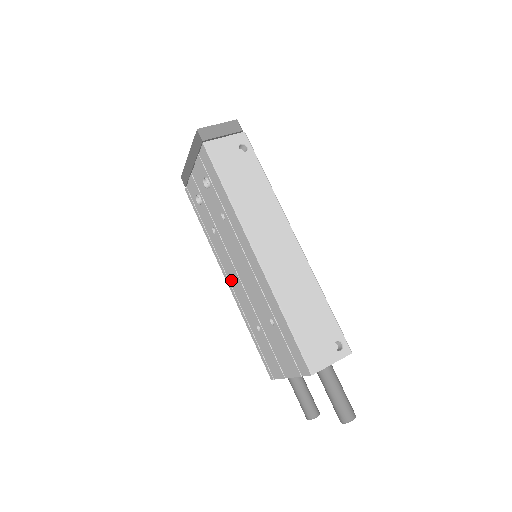
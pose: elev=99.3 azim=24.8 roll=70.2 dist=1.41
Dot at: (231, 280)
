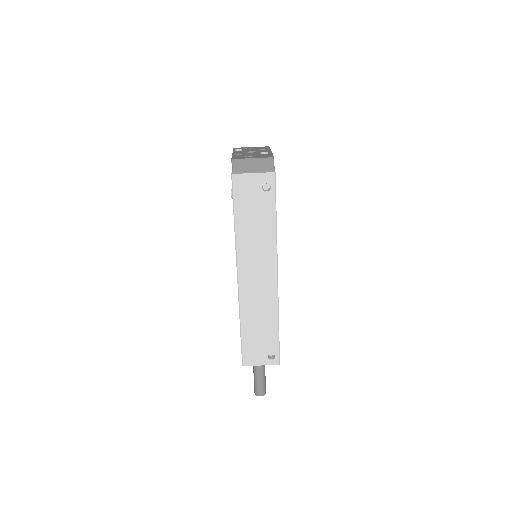
Dot at: occluded
